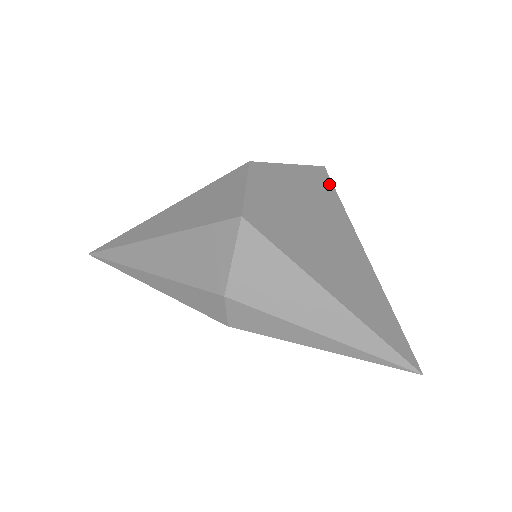
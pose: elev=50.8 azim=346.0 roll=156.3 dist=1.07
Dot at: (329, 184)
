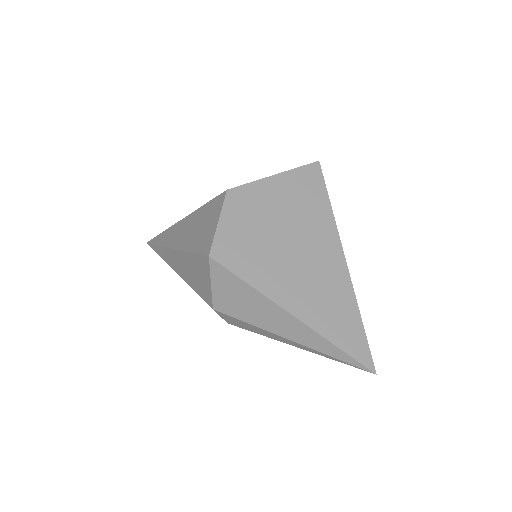
Dot at: (319, 183)
